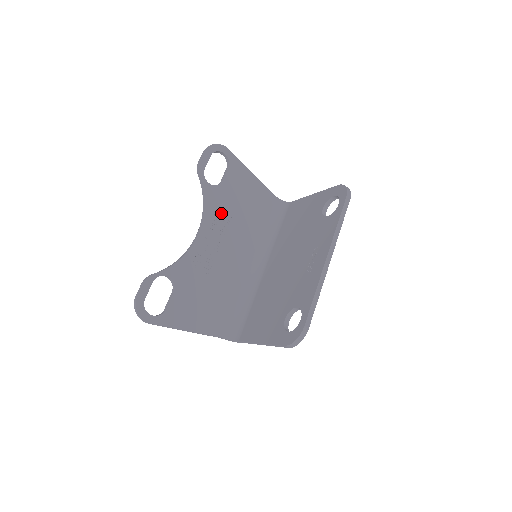
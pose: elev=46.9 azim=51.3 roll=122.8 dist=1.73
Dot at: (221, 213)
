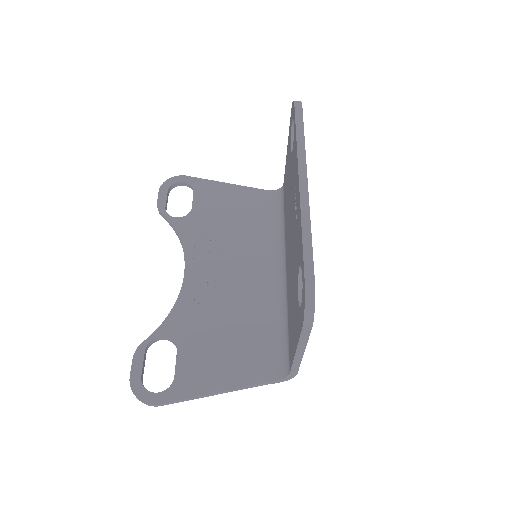
Dot at: (204, 239)
